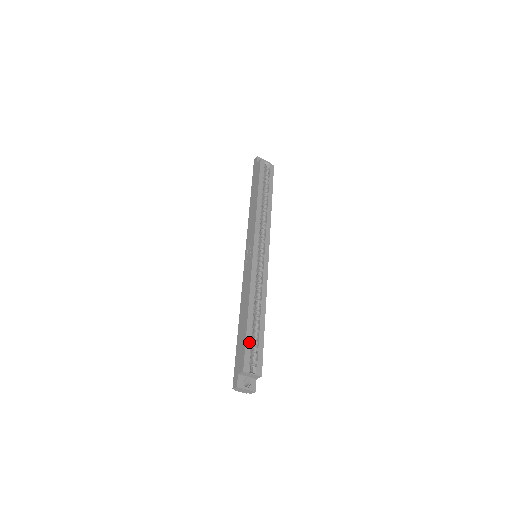
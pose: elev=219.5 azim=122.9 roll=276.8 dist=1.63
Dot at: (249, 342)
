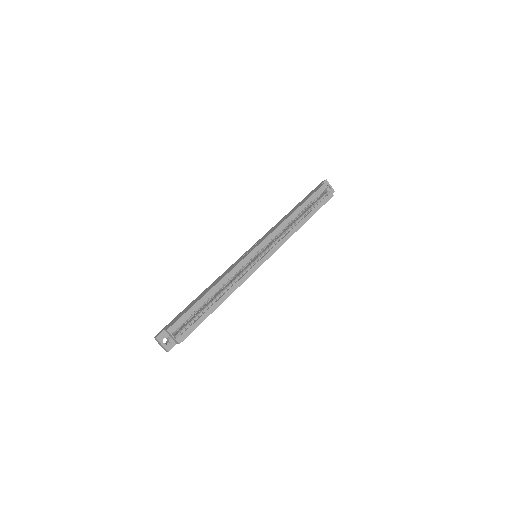
Dot at: (190, 313)
